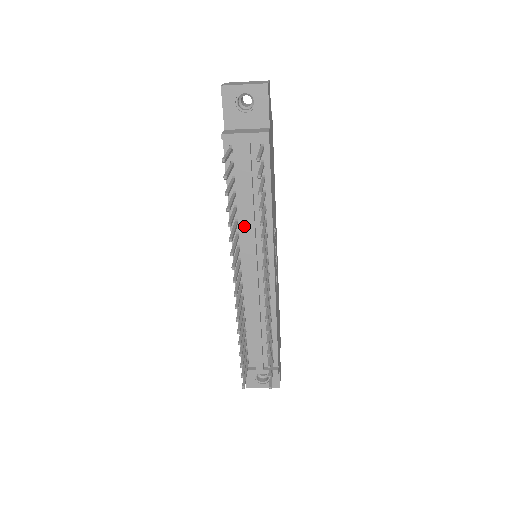
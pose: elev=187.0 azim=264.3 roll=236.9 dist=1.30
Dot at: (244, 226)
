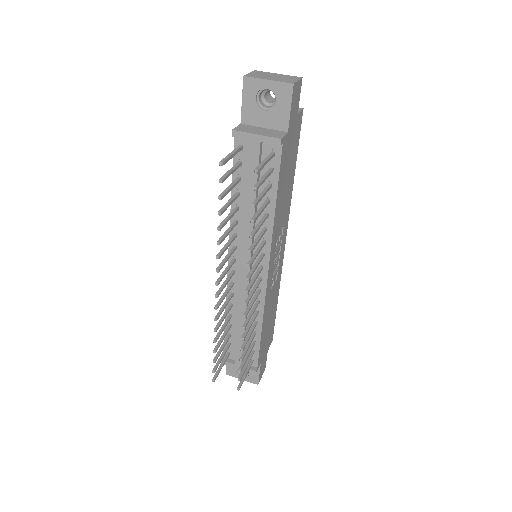
Dot at: (244, 227)
